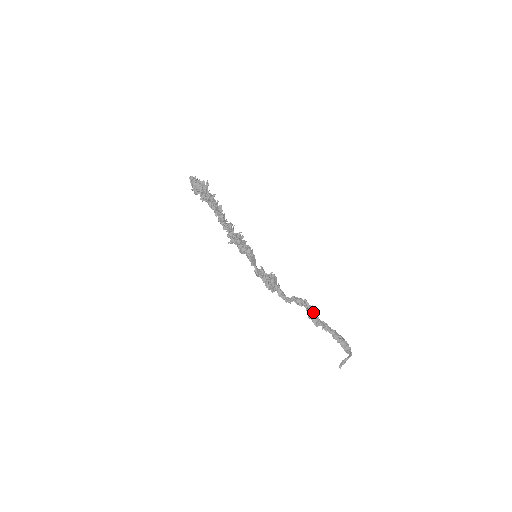
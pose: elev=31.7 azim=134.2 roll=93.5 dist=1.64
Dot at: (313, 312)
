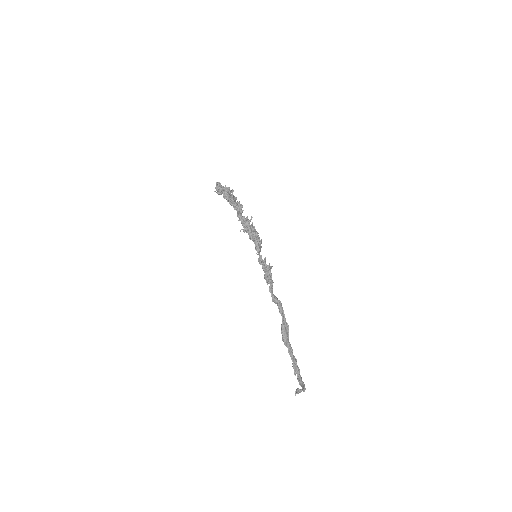
Dot at: (286, 329)
